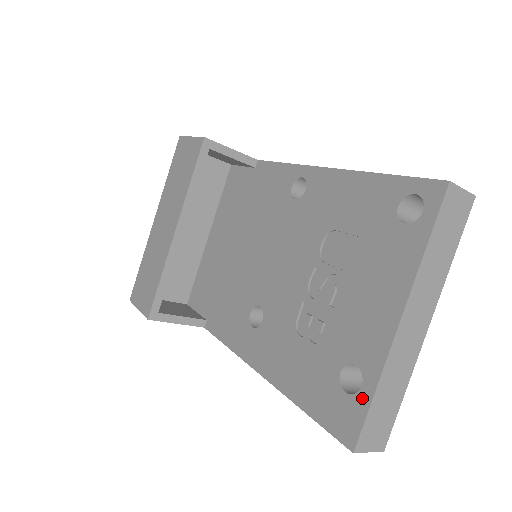
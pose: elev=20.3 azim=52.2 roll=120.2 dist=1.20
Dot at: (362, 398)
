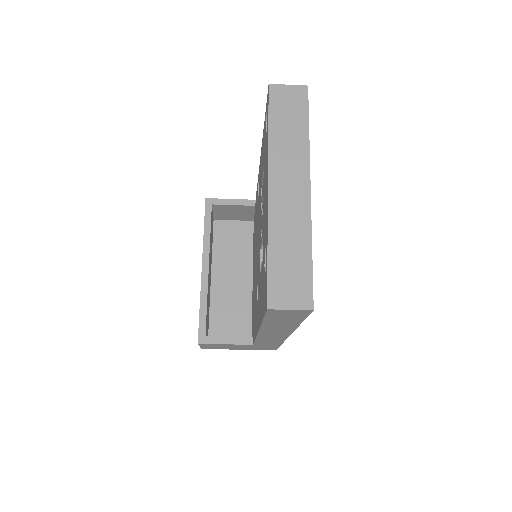
Dot at: (266, 264)
